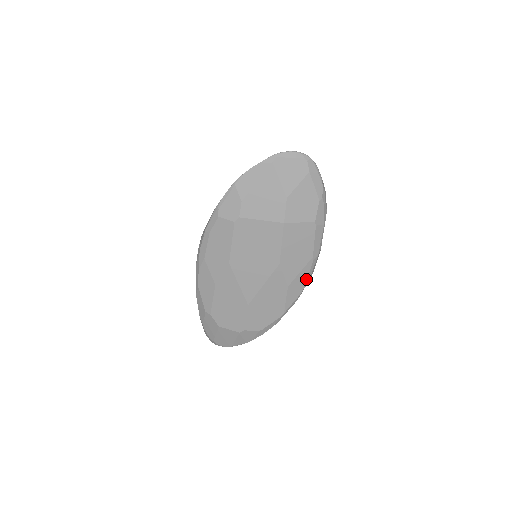
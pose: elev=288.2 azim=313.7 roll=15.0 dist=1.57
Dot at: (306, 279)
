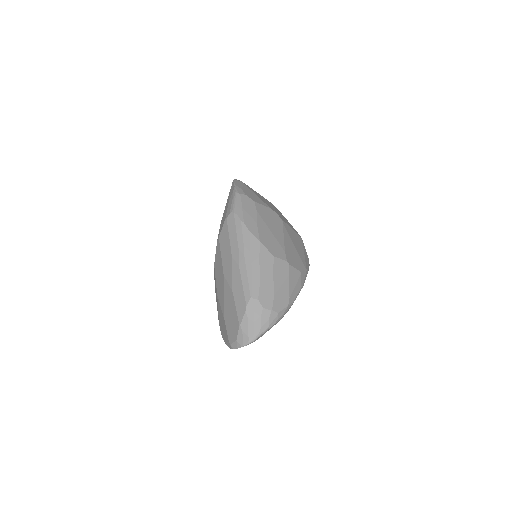
Dot at: occluded
